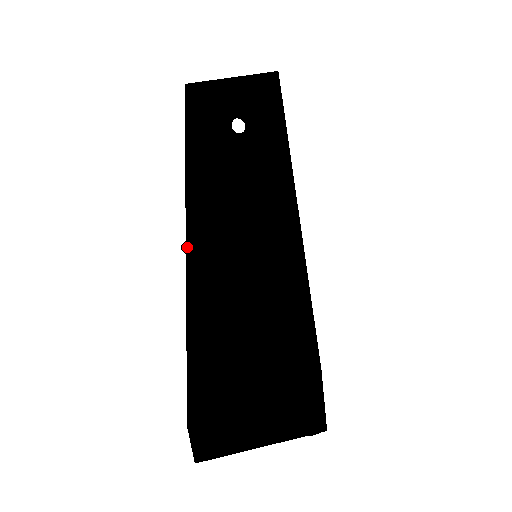
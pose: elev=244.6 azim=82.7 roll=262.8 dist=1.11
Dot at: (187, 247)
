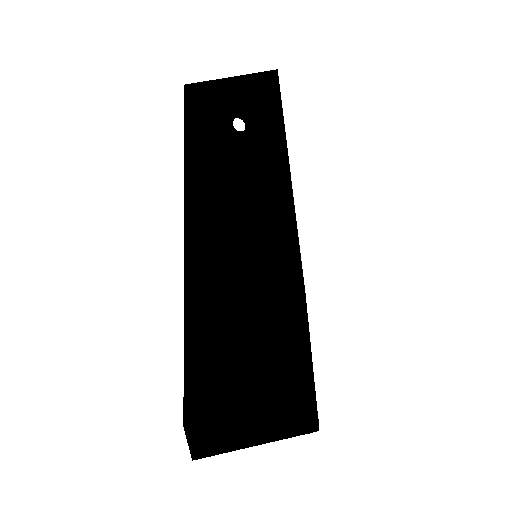
Dot at: (185, 252)
